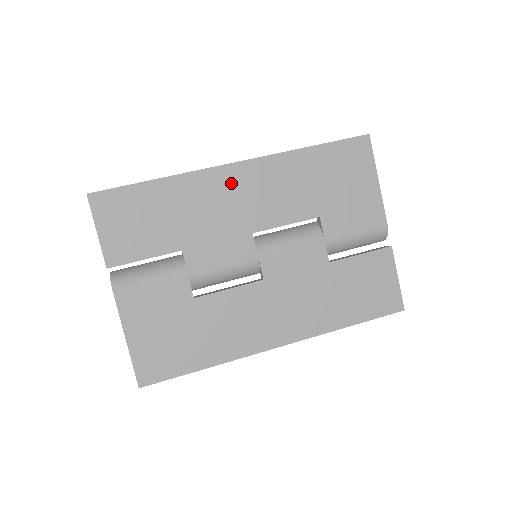
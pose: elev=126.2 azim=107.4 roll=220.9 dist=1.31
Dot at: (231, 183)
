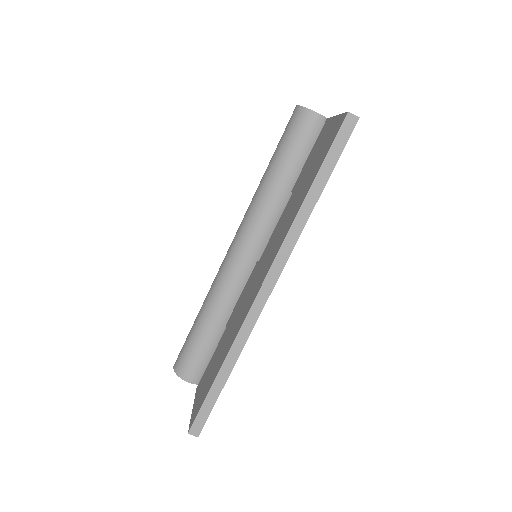
Dot at: occluded
